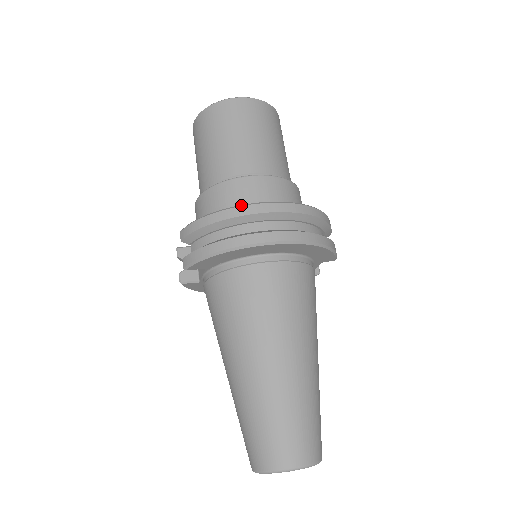
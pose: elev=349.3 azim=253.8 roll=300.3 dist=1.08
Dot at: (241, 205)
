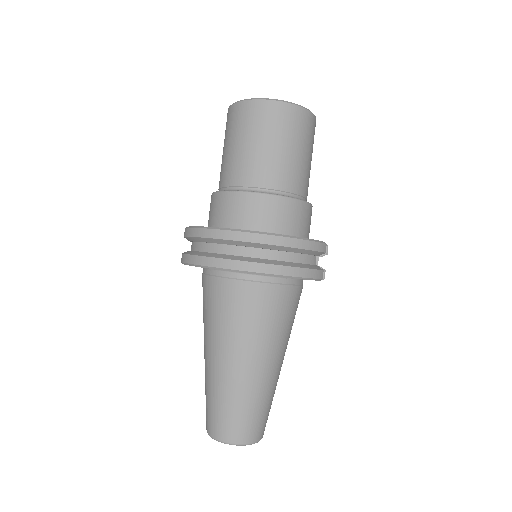
Dot at: (214, 228)
